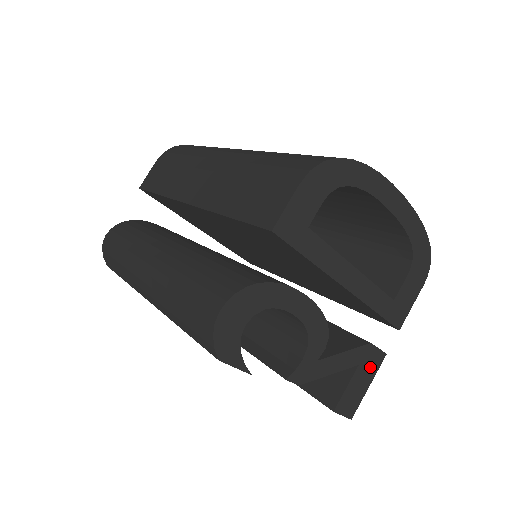
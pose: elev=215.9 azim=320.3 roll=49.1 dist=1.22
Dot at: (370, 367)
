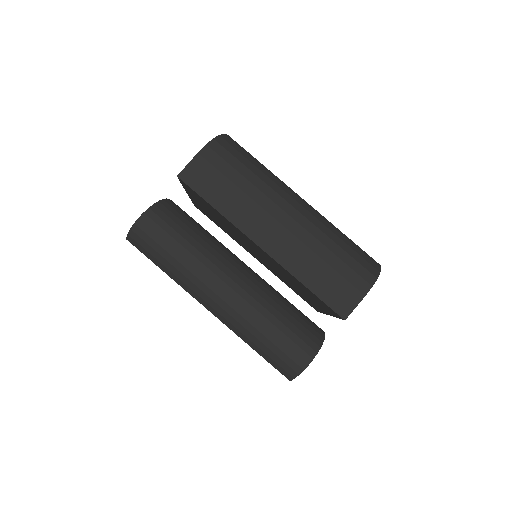
Dot at: occluded
